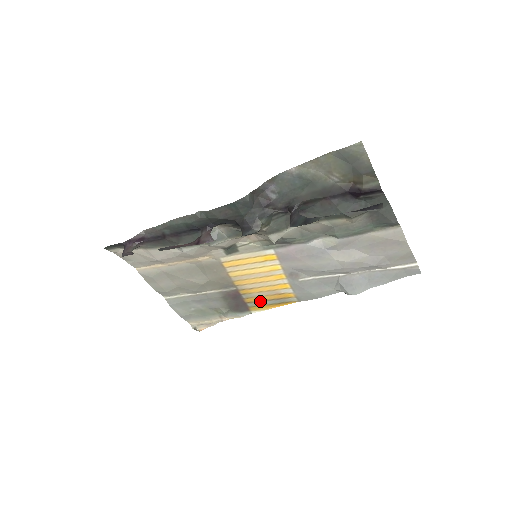
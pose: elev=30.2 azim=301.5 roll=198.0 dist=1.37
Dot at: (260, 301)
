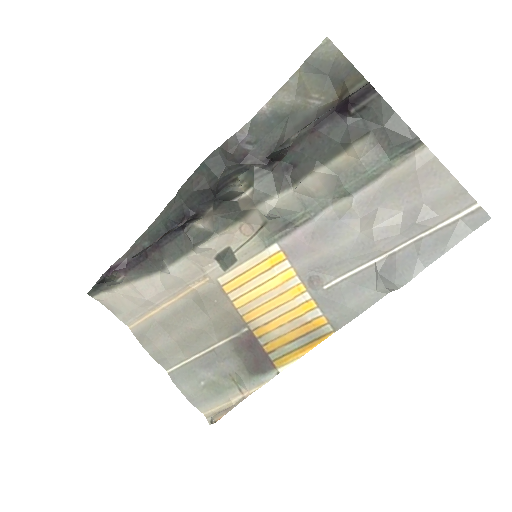
Dot at: (284, 345)
